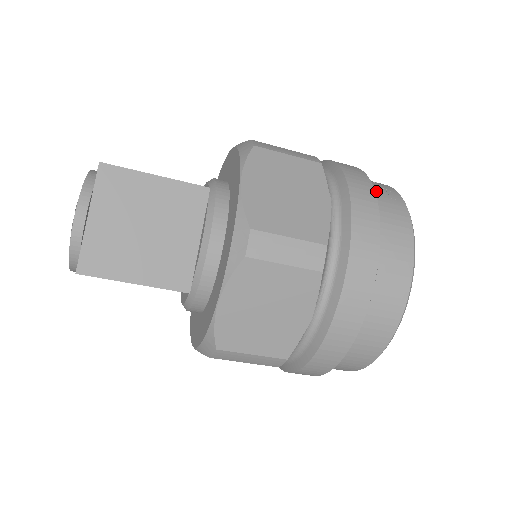
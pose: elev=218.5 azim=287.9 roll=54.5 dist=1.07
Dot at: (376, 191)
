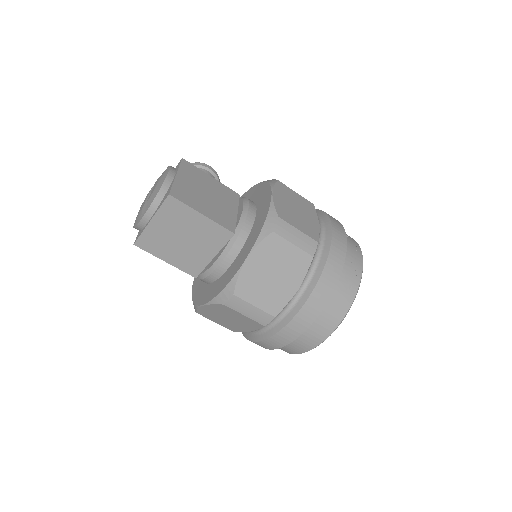
Dot at: (341, 284)
